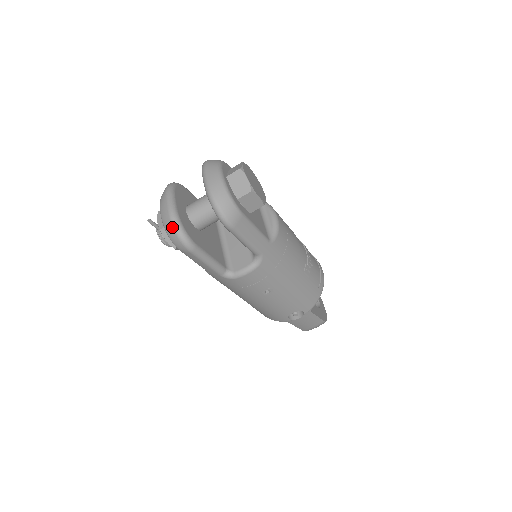
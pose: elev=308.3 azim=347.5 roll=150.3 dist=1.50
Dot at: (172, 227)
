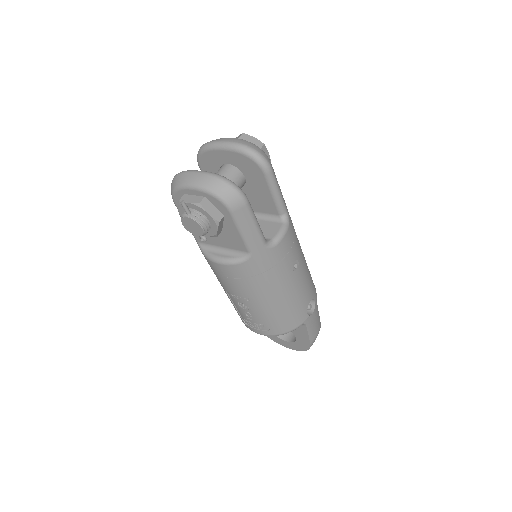
Dot at: (222, 181)
